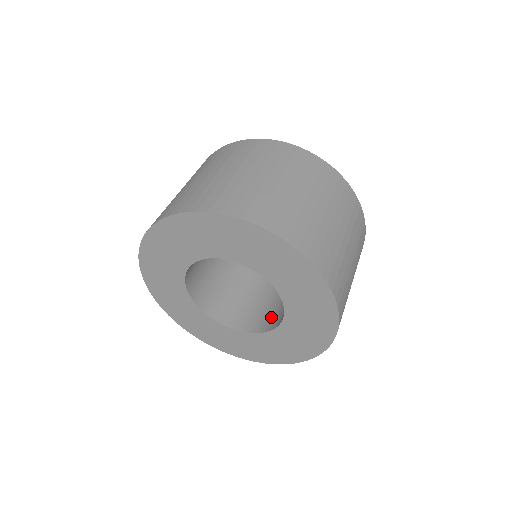
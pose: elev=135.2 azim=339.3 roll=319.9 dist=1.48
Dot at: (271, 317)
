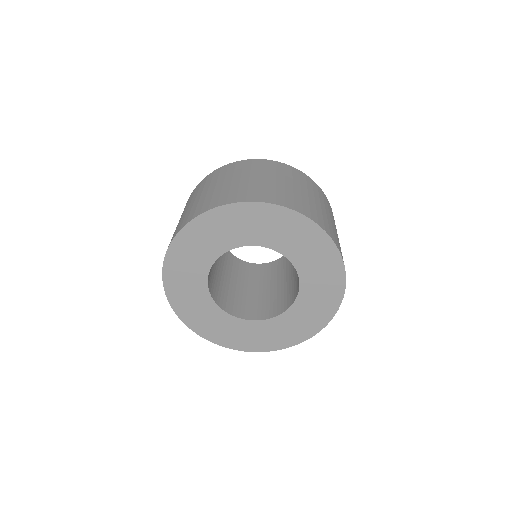
Dot at: (294, 290)
